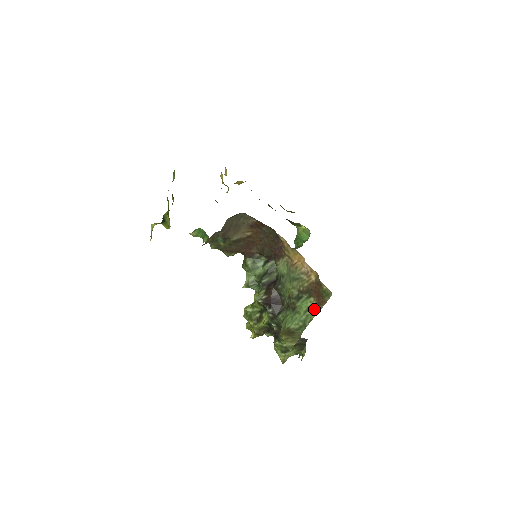
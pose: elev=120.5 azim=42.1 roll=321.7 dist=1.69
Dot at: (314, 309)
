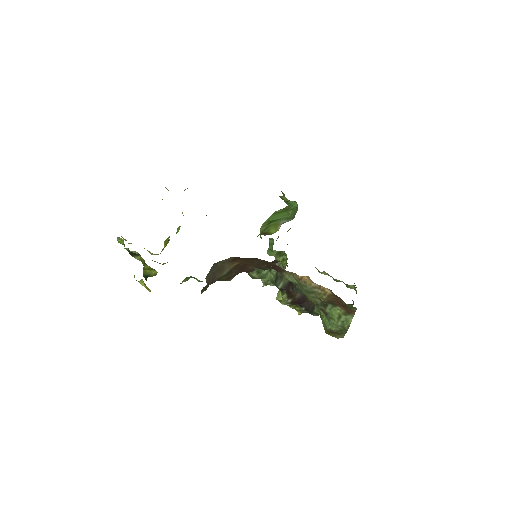
Dot at: (346, 317)
